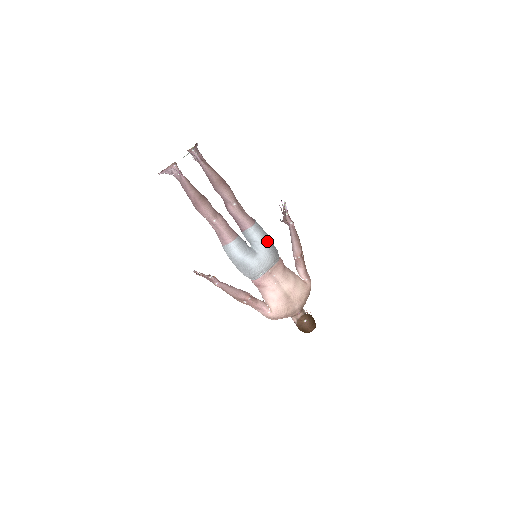
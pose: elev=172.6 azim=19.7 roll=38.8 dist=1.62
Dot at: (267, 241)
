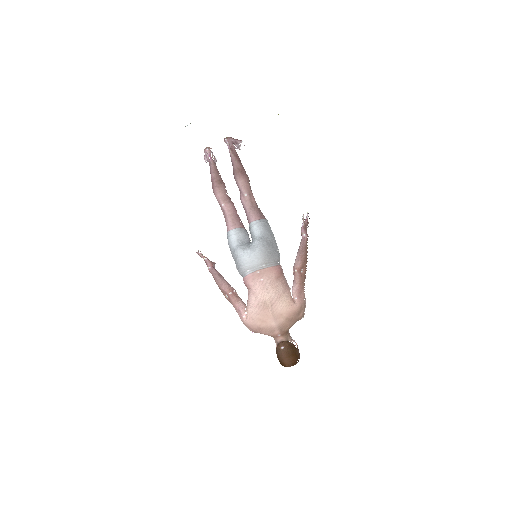
Dot at: (264, 239)
